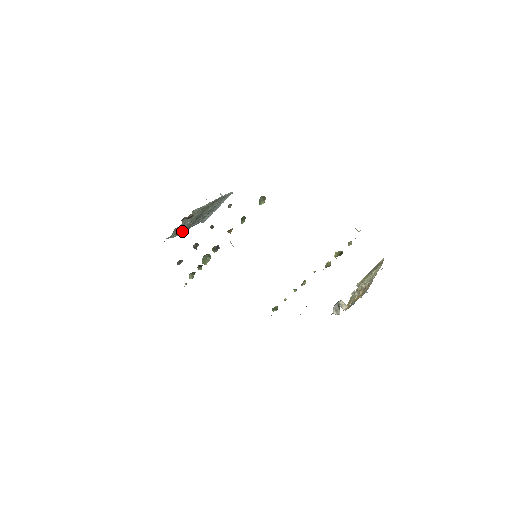
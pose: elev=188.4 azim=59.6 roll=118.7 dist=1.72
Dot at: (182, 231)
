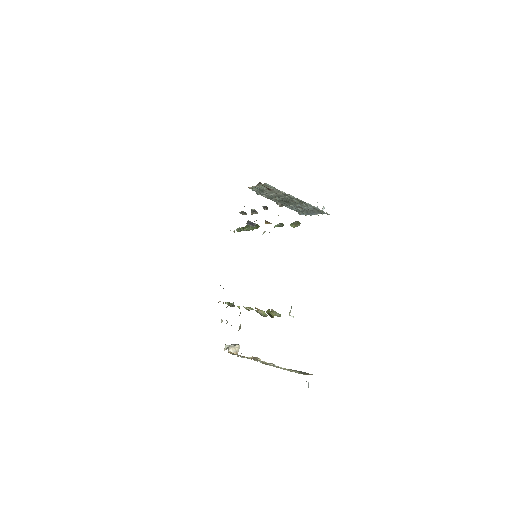
Dot at: (269, 198)
